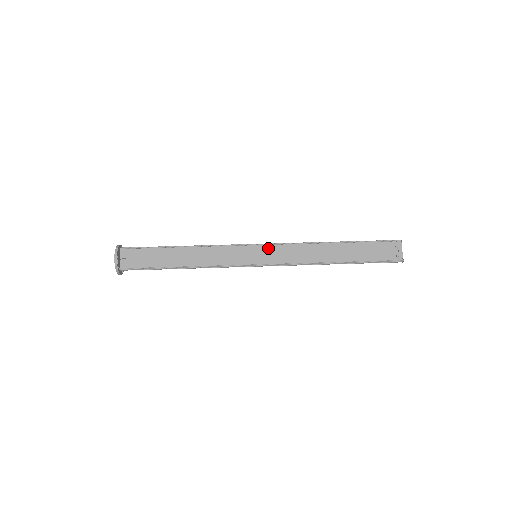
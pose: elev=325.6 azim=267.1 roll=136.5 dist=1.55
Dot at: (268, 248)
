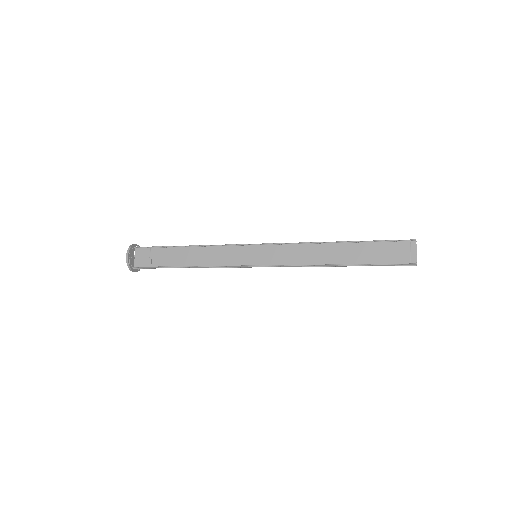
Dot at: (267, 248)
